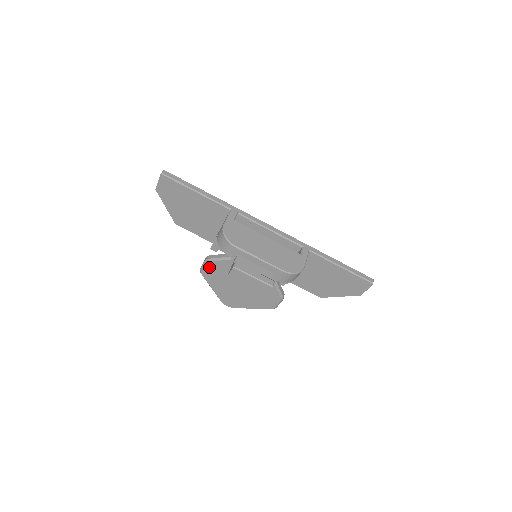
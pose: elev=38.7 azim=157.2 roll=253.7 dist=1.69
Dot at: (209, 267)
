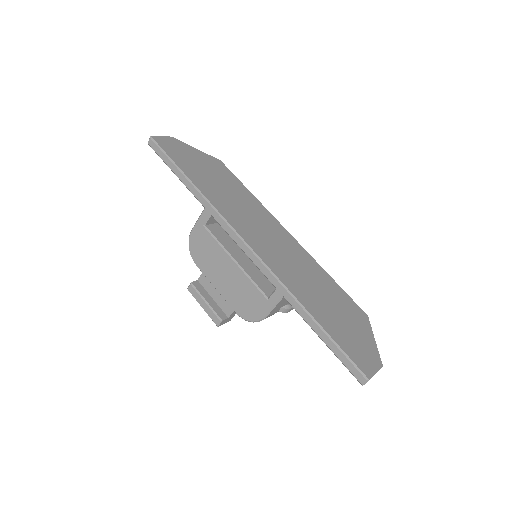
Dot at: occluded
